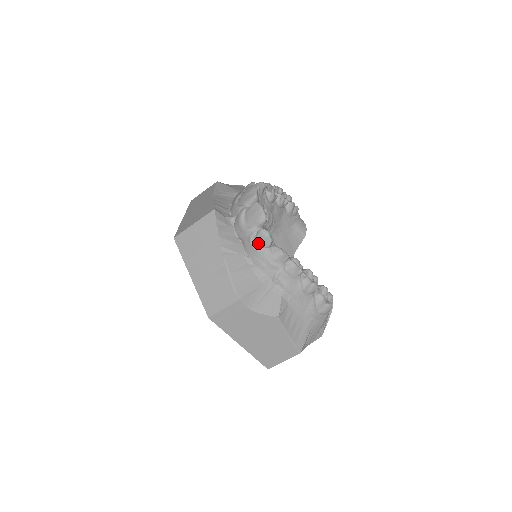
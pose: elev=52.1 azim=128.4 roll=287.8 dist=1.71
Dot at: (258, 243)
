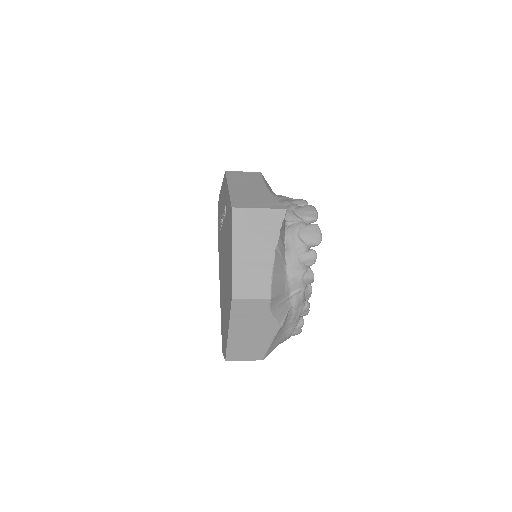
Dot at: (304, 259)
